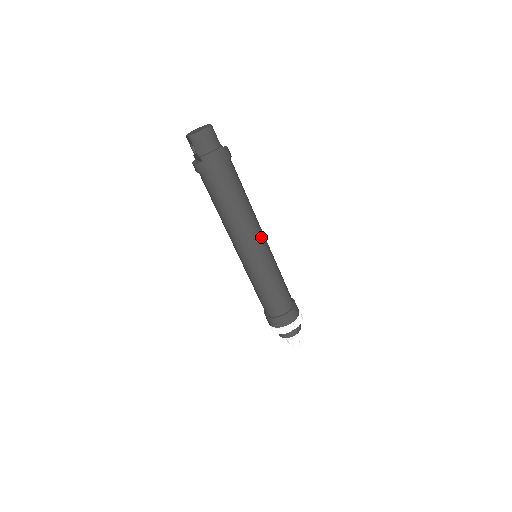
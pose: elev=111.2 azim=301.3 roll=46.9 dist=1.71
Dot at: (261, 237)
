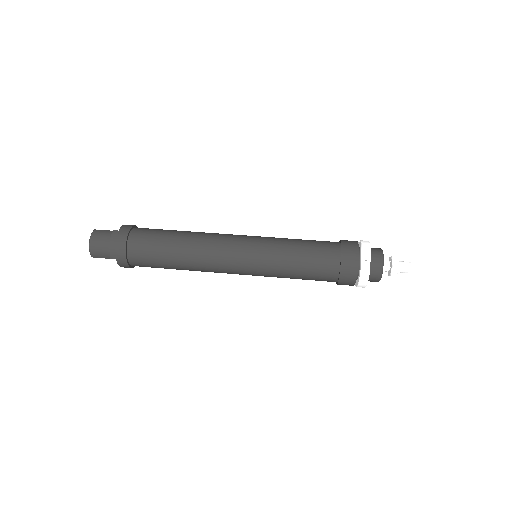
Dot at: (230, 241)
